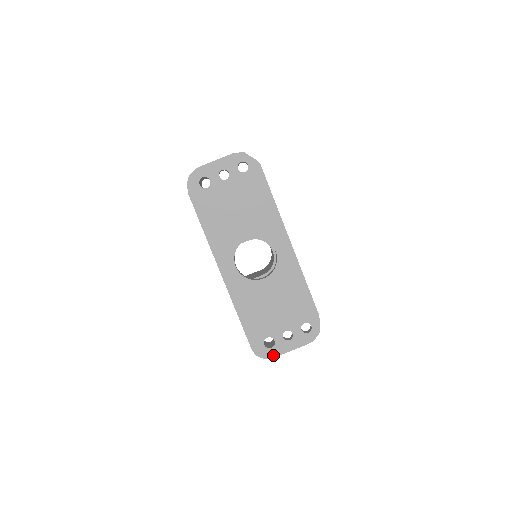
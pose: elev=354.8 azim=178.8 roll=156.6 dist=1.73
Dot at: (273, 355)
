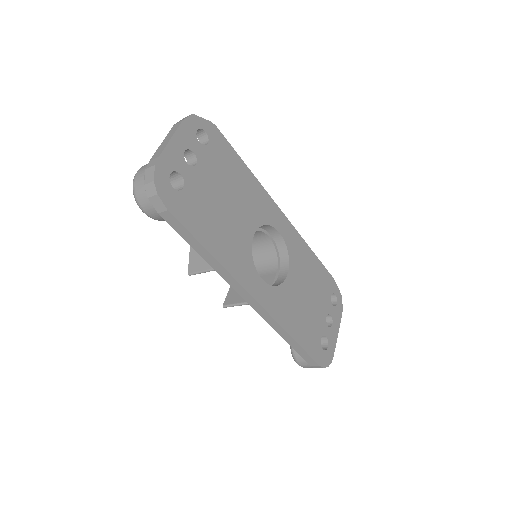
Dot at: (332, 353)
